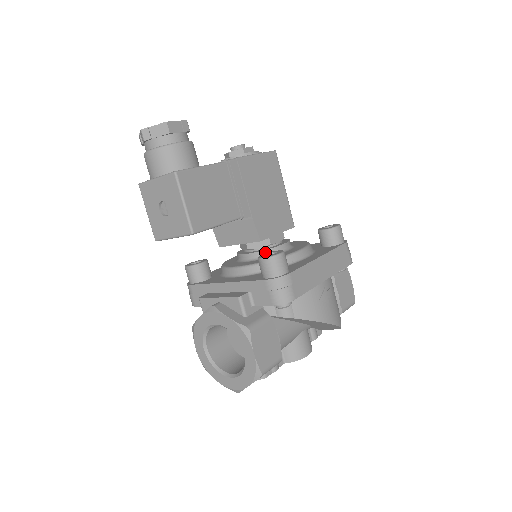
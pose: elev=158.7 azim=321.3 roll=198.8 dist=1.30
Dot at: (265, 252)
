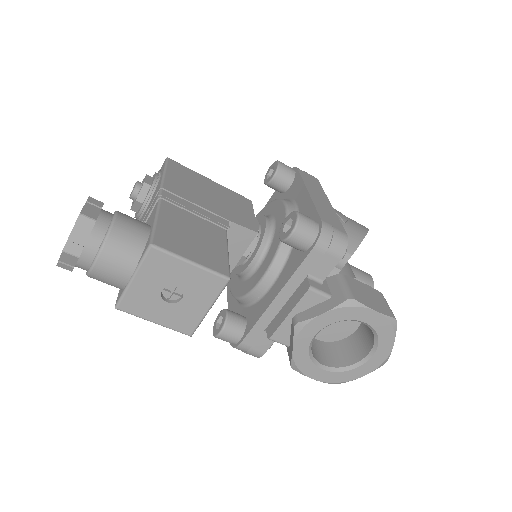
Dot at: (264, 241)
